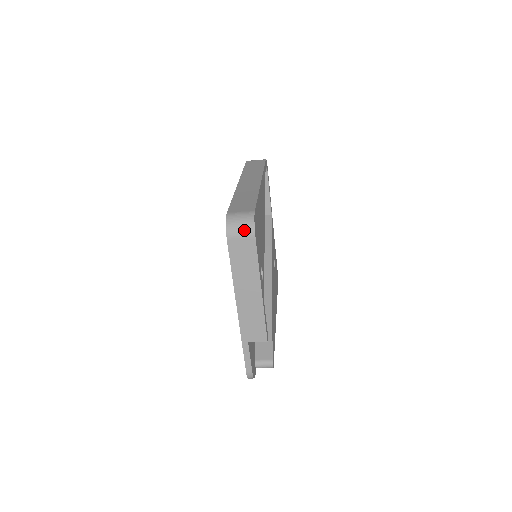
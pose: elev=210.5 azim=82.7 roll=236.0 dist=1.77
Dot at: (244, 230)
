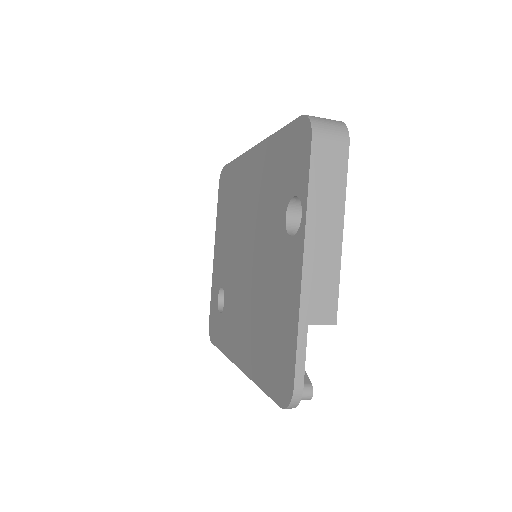
Dot at: (335, 130)
